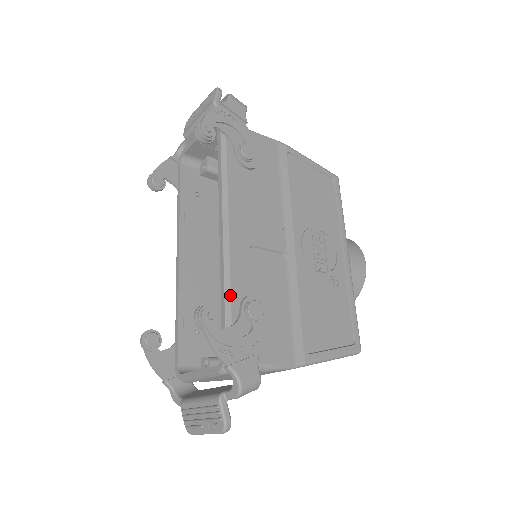
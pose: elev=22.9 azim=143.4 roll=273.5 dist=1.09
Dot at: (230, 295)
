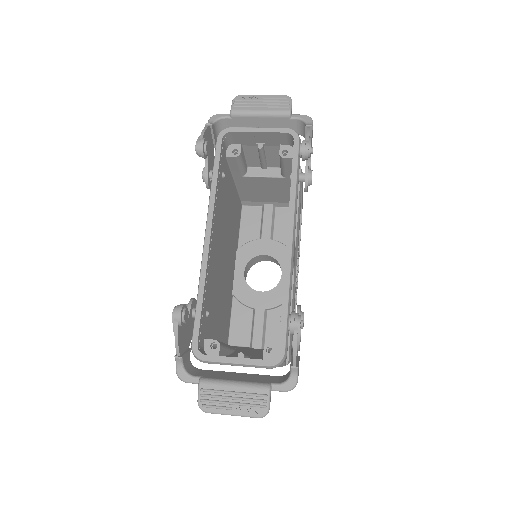
Dot at: (290, 302)
